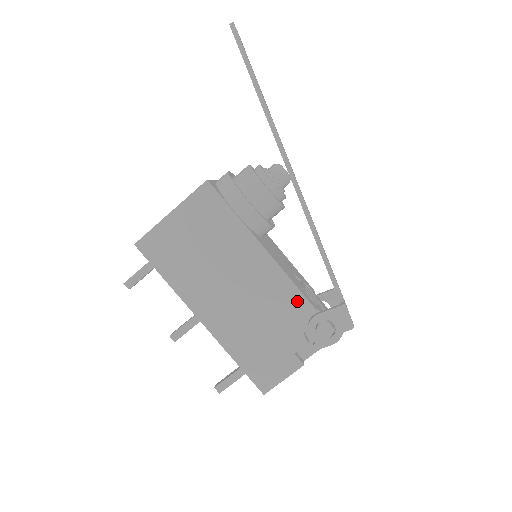
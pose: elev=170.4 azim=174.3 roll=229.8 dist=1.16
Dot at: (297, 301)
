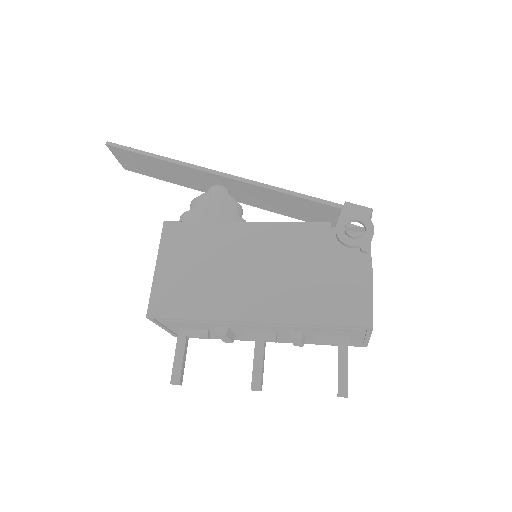
Dot at: (310, 231)
